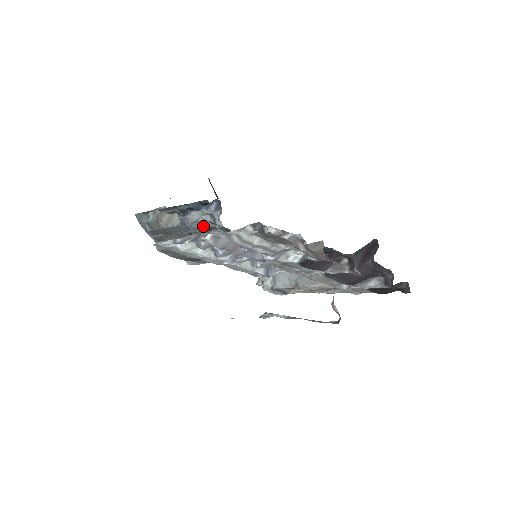
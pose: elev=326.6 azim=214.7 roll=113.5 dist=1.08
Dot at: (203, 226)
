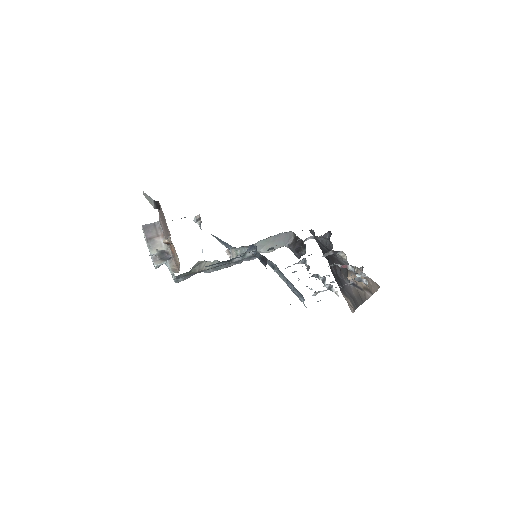
Dot at: (234, 260)
